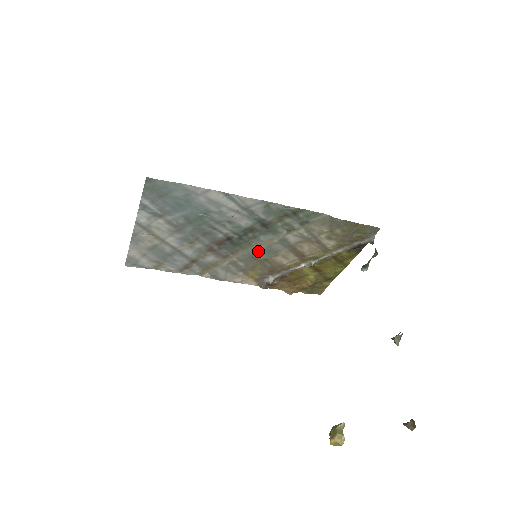
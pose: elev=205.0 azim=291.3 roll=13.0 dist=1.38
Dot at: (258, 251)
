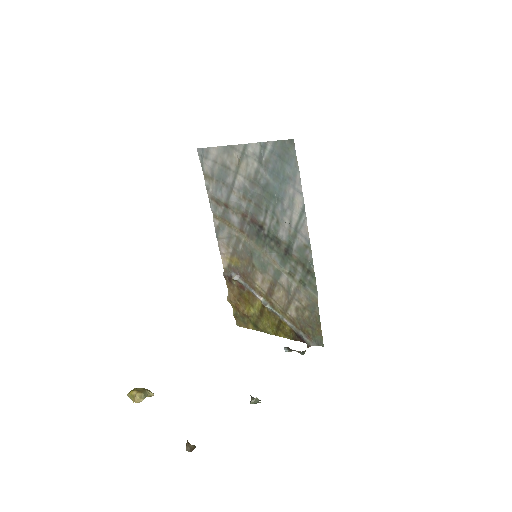
Dot at: (259, 256)
